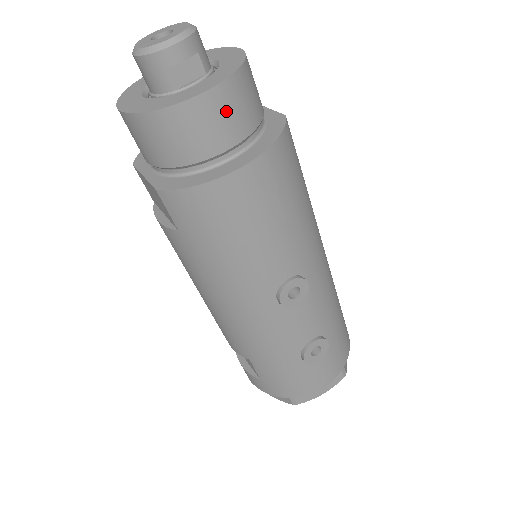
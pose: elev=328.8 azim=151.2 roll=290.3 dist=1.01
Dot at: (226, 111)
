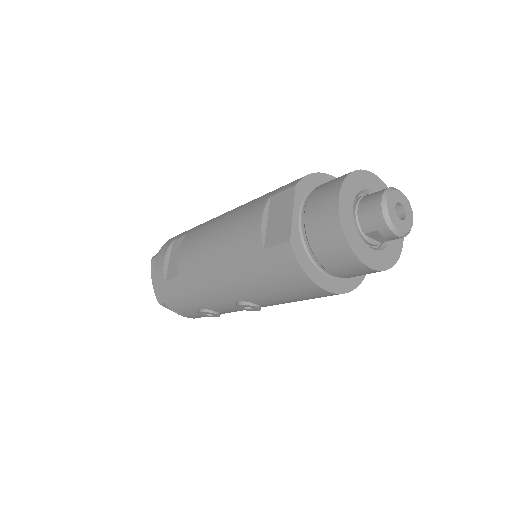
Dot at: (360, 273)
